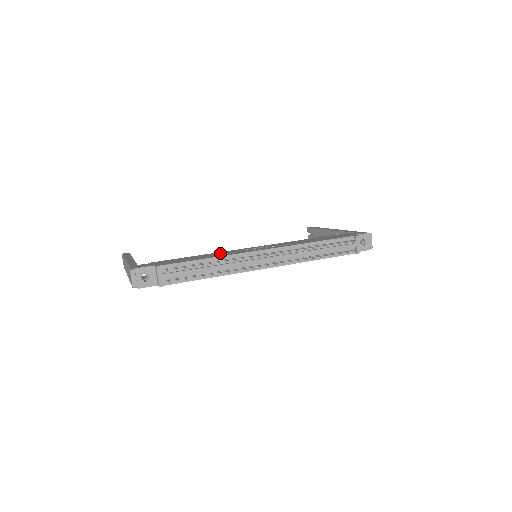
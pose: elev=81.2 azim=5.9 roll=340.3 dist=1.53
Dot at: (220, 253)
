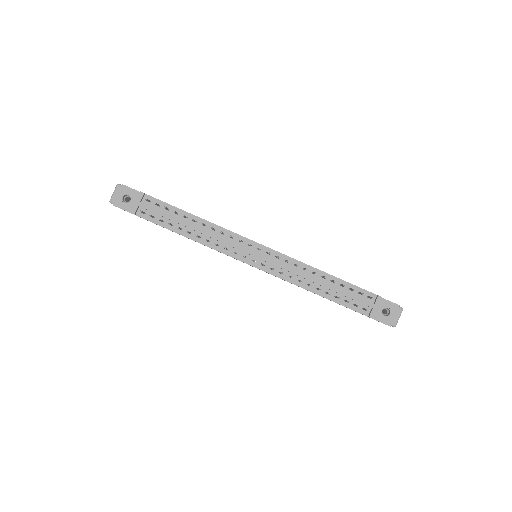
Dot at: occluded
